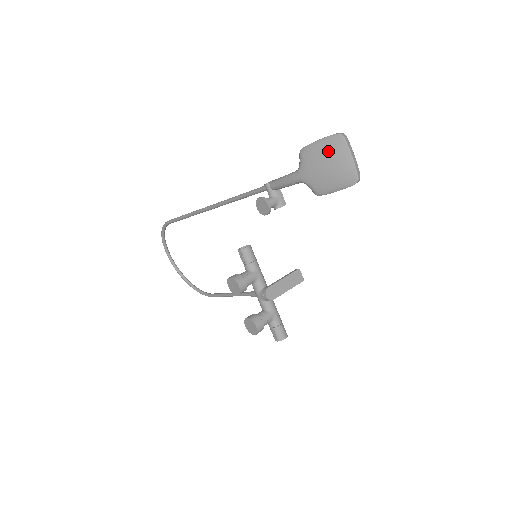
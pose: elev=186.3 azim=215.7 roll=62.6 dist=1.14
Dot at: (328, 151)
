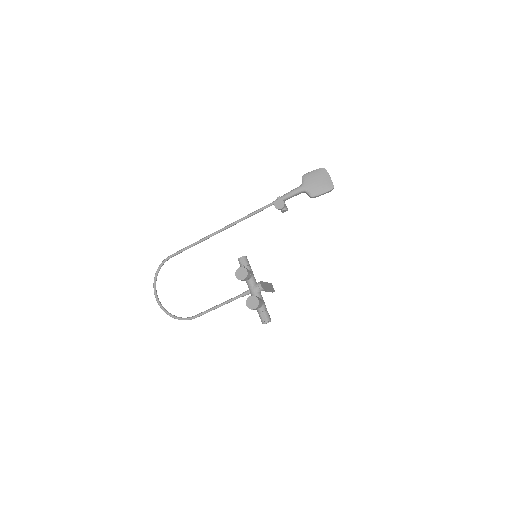
Dot at: (318, 174)
